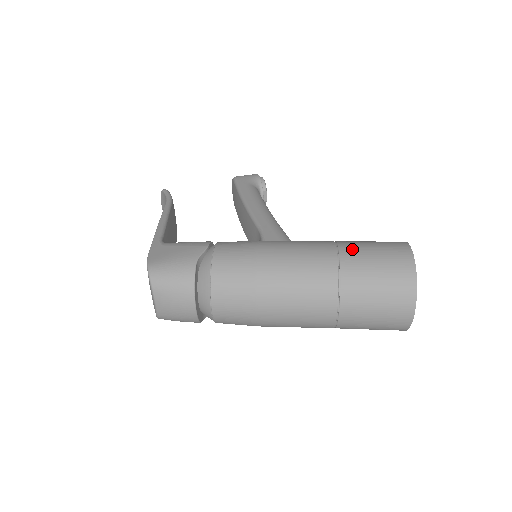
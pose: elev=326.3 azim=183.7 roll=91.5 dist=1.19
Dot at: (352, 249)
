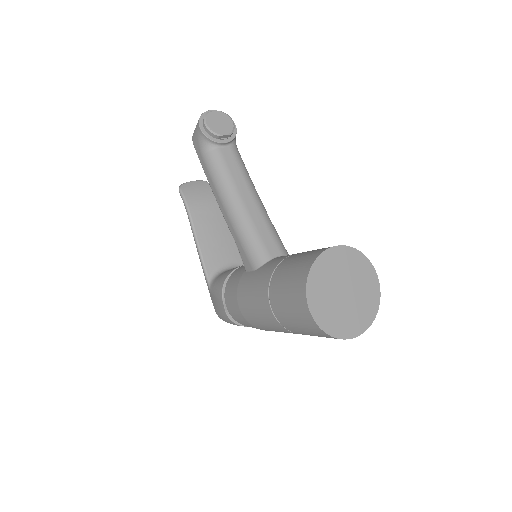
Dot at: (277, 308)
